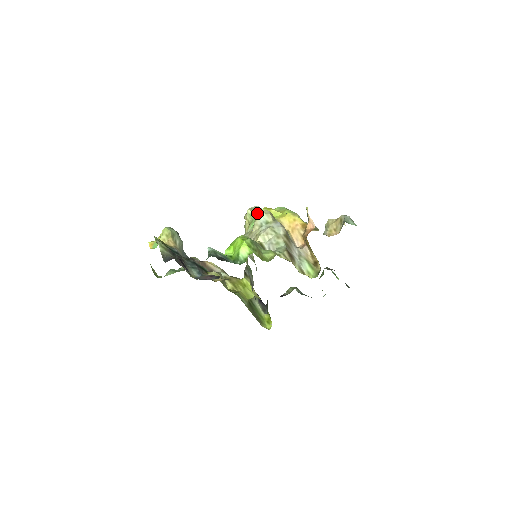
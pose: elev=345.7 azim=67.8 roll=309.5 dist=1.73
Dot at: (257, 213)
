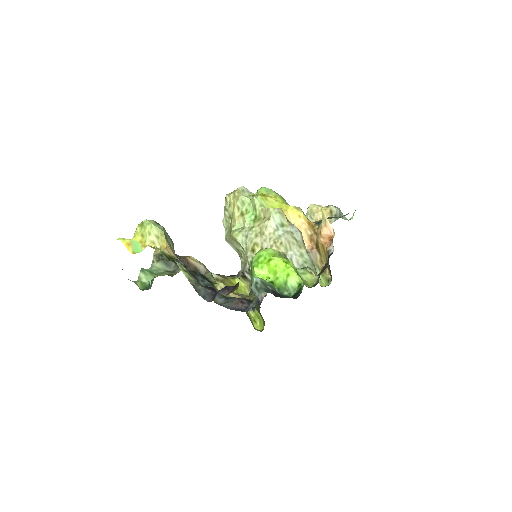
Dot at: (260, 206)
